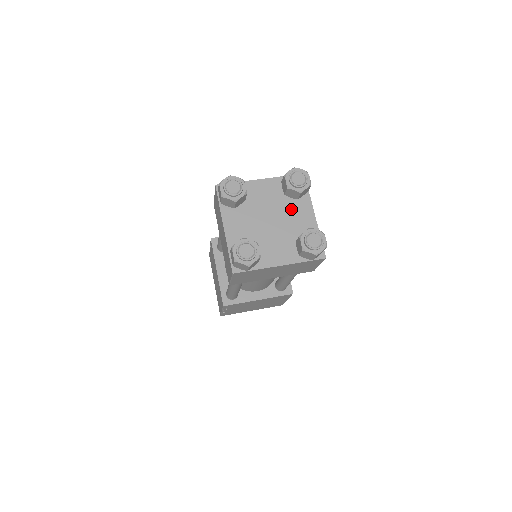
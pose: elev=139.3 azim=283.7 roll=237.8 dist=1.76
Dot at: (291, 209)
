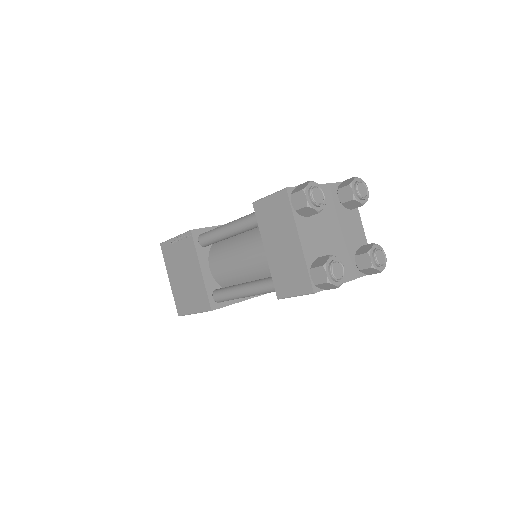
Dot at: (347, 220)
